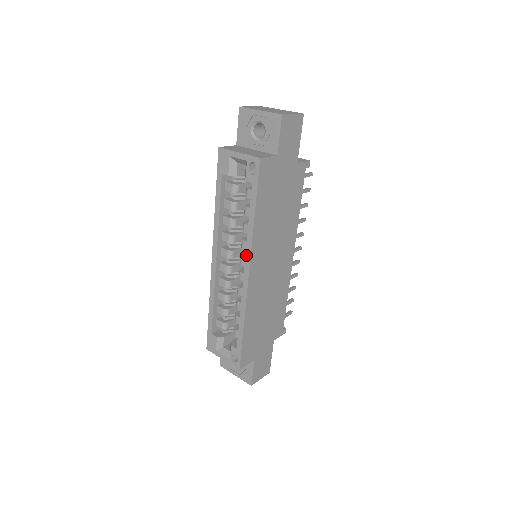
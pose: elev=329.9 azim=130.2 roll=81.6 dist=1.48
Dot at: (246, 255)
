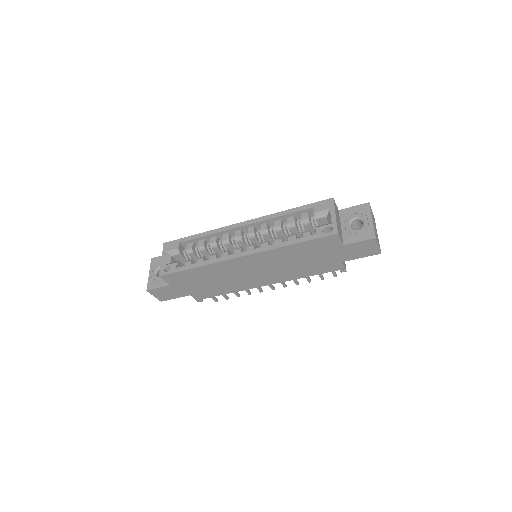
Dot at: (258, 249)
